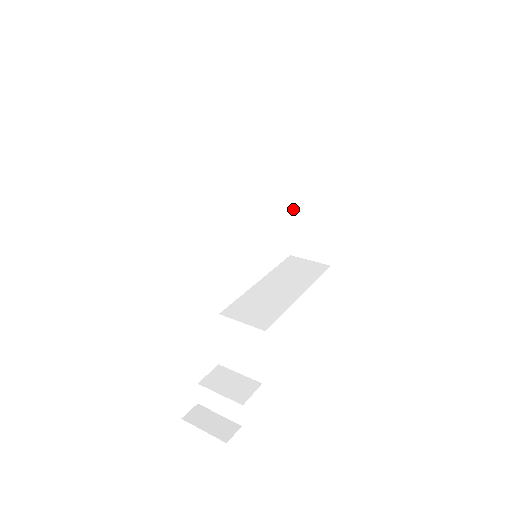
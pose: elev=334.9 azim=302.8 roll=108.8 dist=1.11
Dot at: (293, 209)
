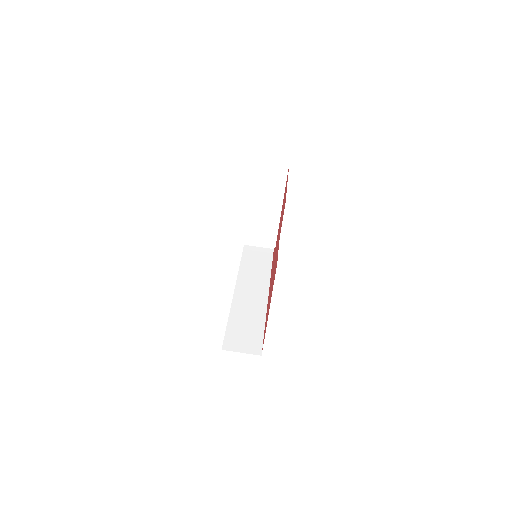
Dot at: occluded
